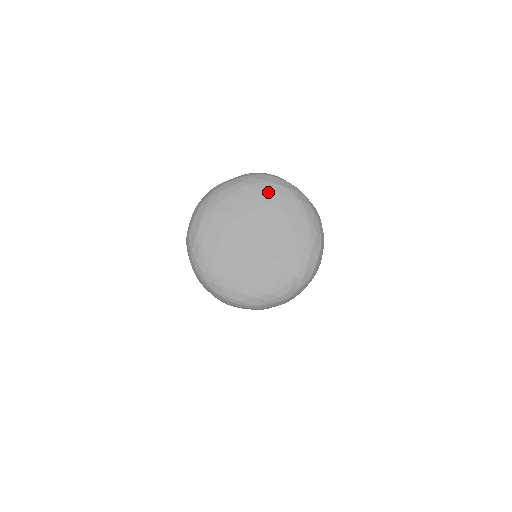
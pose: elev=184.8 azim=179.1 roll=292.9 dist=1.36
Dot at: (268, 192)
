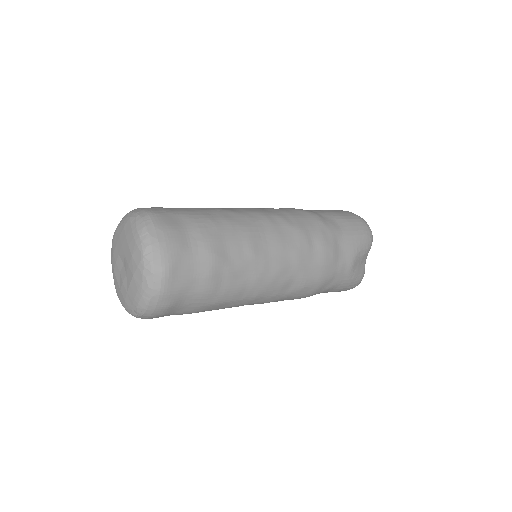
Dot at: (132, 237)
